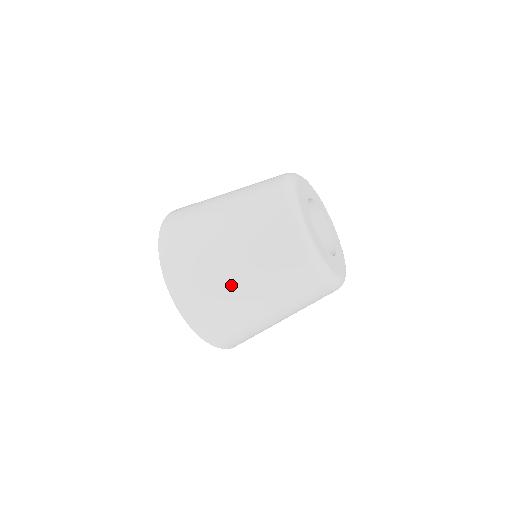
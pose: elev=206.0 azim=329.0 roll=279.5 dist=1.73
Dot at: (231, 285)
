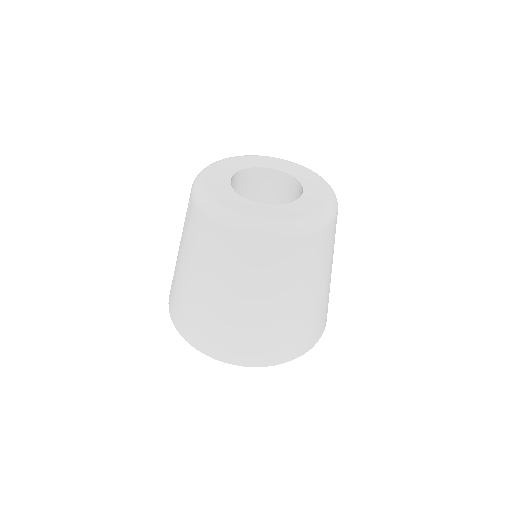
Dot at: (200, 296)
